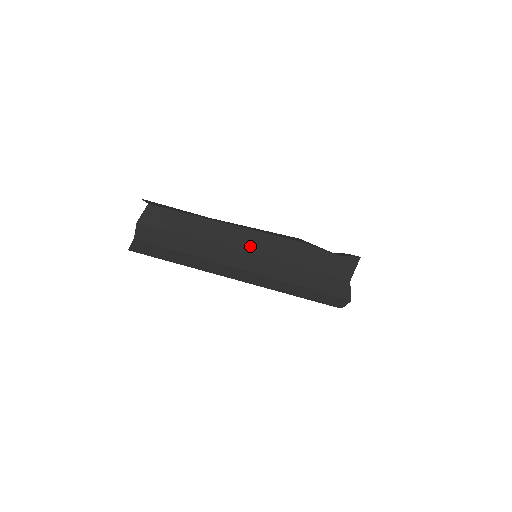
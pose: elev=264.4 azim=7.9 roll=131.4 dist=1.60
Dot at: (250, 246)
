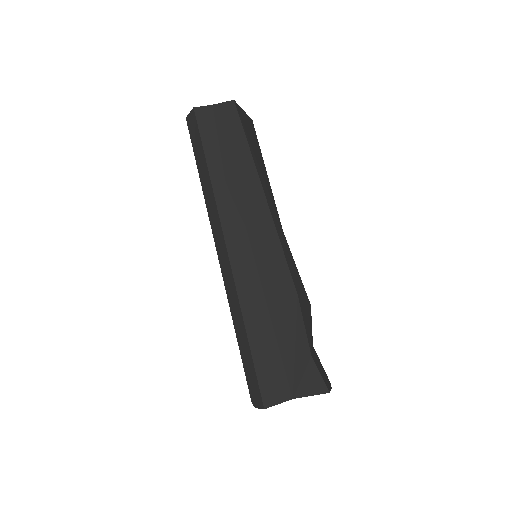
Dot at: (256, 232)
